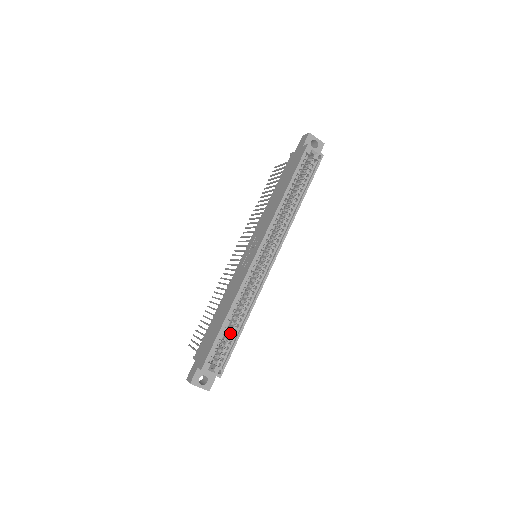
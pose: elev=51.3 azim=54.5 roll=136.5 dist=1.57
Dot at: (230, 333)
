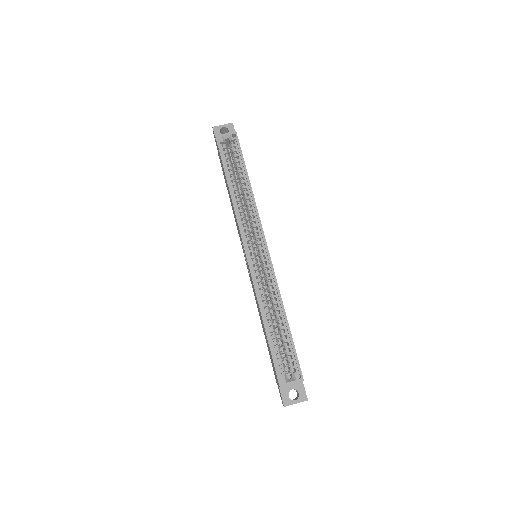
Dot at: (281, 336)
